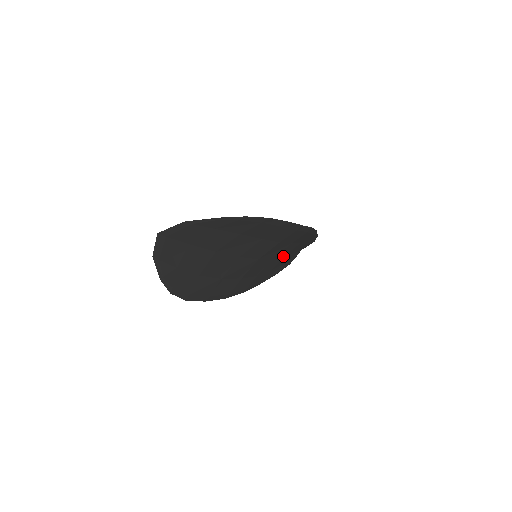
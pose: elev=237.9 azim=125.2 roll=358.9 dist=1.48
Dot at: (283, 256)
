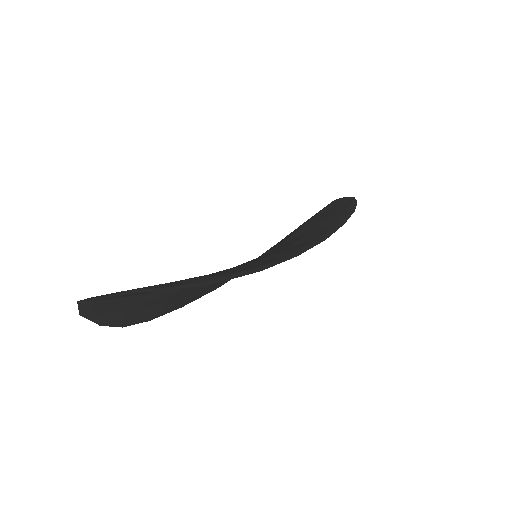
Dot at: occluded
